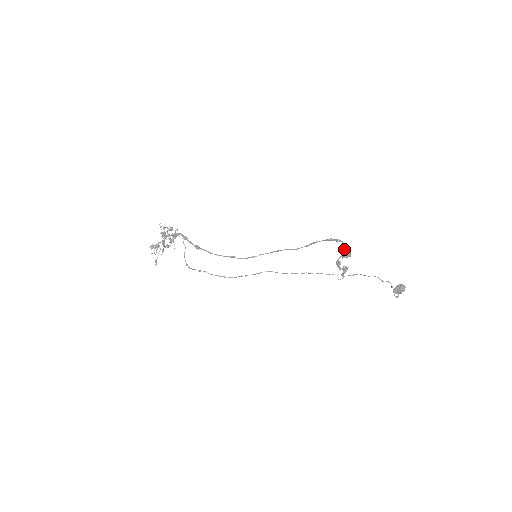
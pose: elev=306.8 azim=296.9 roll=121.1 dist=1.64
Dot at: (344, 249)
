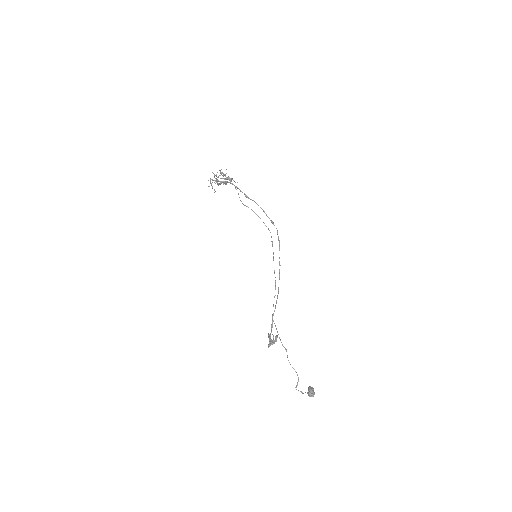
Dot at: (273, 336)
